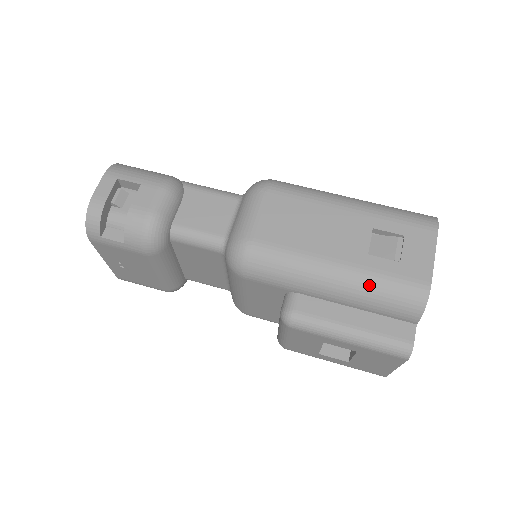
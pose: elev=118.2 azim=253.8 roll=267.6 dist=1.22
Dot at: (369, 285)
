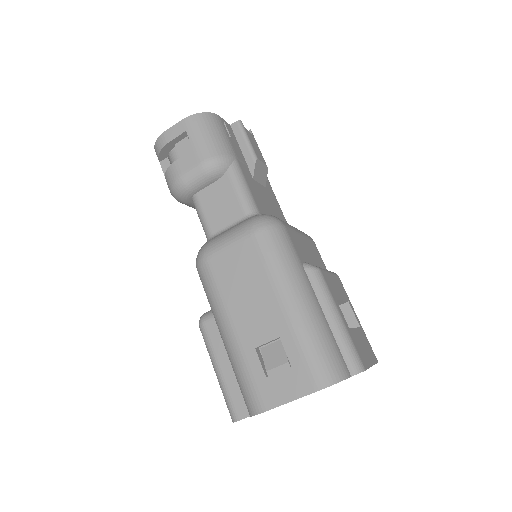
Dot at: (236, 365)
